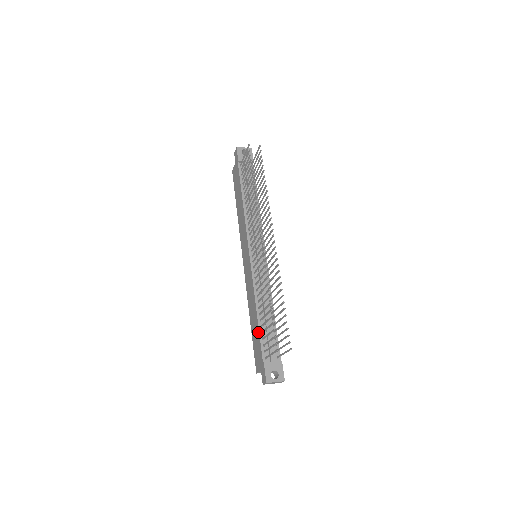
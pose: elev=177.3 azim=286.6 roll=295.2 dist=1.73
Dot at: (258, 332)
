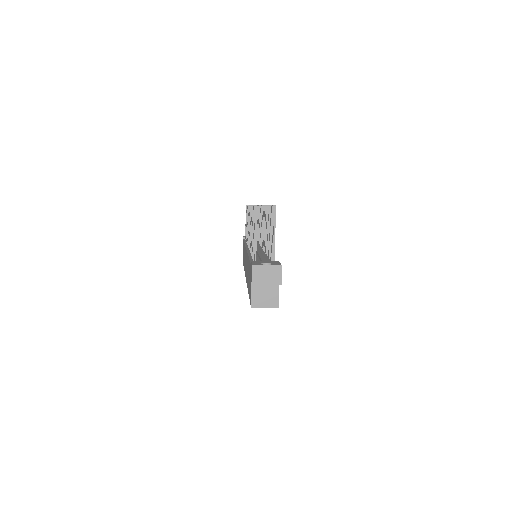
Dot at: (249, 263)
